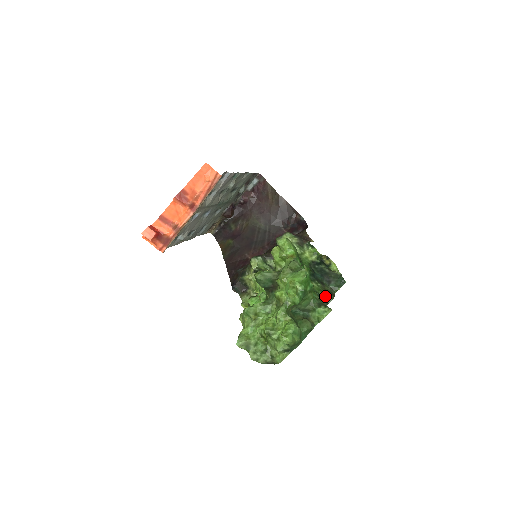
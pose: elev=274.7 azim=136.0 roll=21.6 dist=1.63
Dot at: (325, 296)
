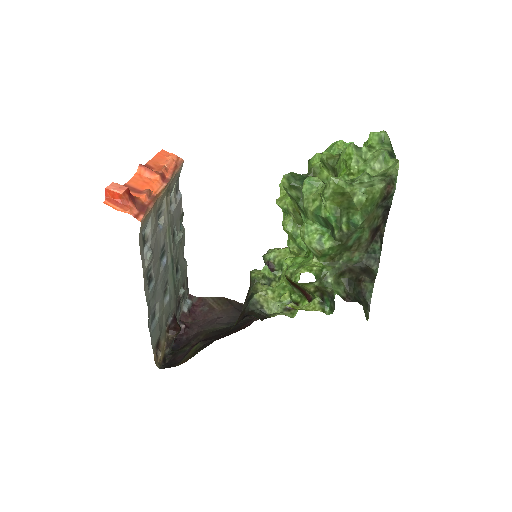
Dot at: occluded
